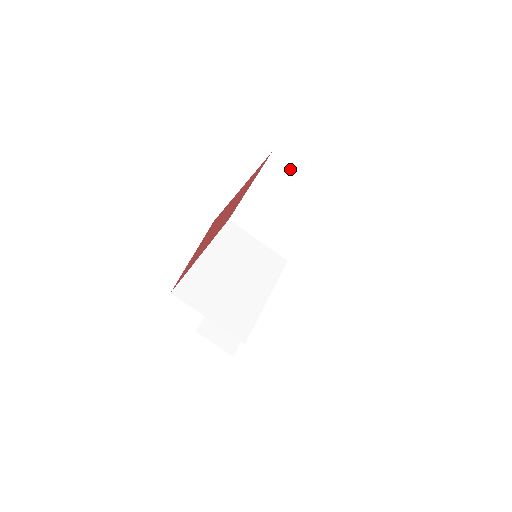
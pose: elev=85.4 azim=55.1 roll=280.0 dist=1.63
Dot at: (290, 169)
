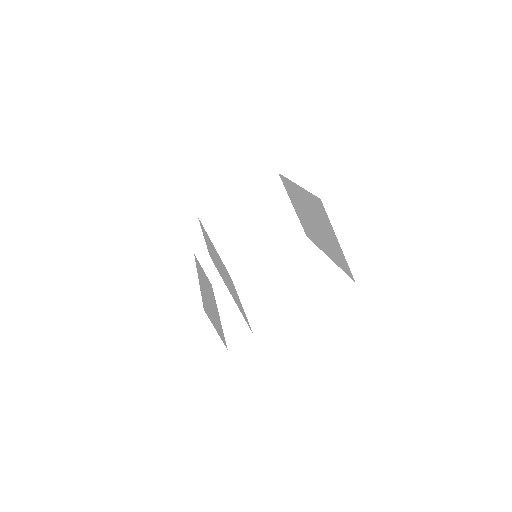
Dot at: (283, 194)
